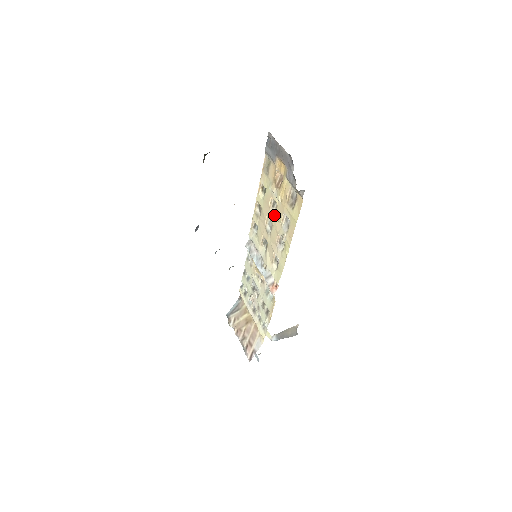
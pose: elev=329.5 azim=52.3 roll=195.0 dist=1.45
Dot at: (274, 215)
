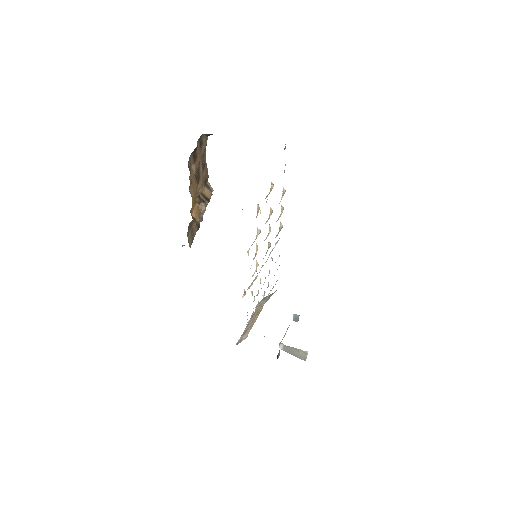
Dot at: occluded
